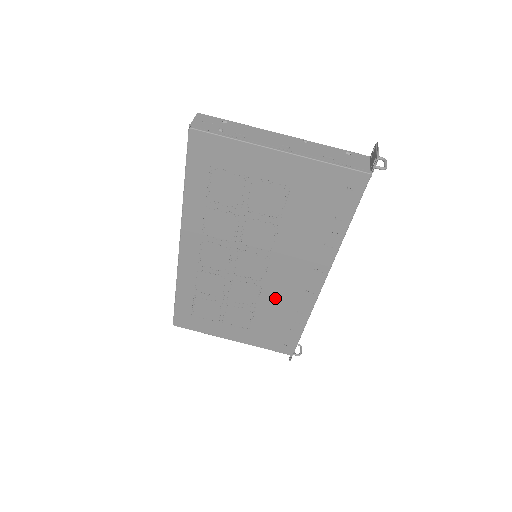
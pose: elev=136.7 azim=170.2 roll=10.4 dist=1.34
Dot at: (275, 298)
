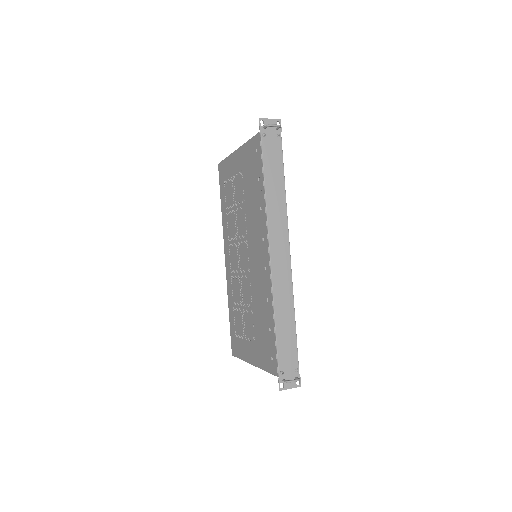
Dot at: (257, 289)
